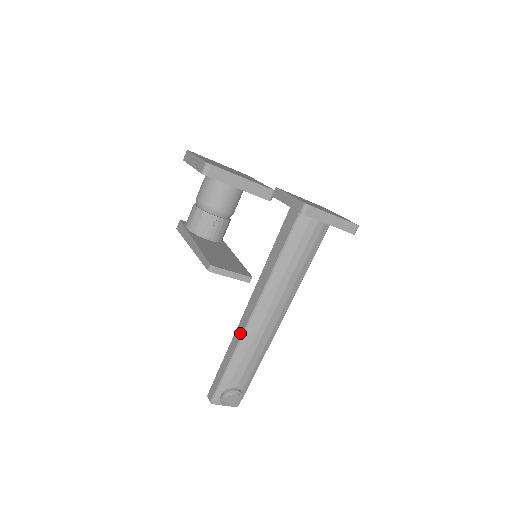
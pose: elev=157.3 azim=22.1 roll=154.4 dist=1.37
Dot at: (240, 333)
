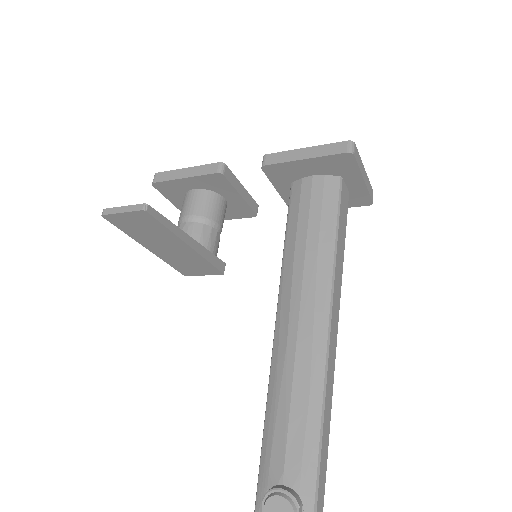
Dot at: occluded
